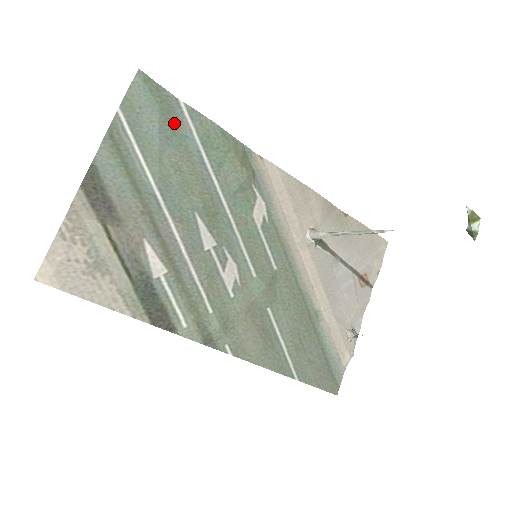
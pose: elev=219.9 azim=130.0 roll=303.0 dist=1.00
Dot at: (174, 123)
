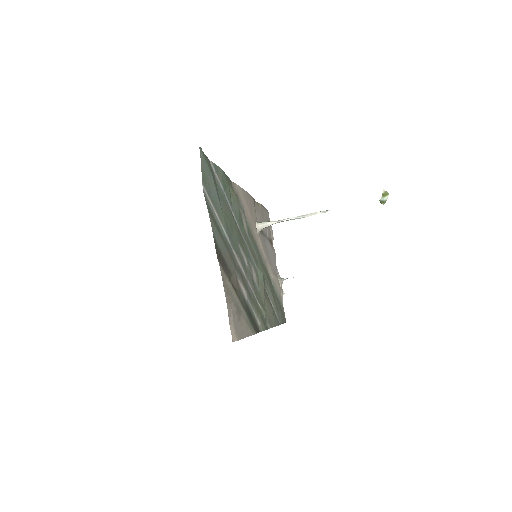
Dot at: (215, 181)
